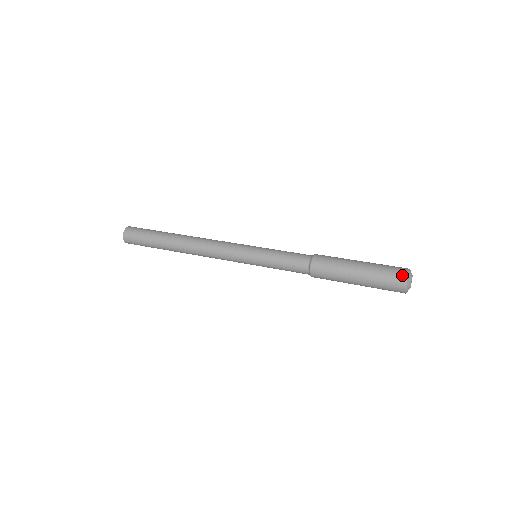
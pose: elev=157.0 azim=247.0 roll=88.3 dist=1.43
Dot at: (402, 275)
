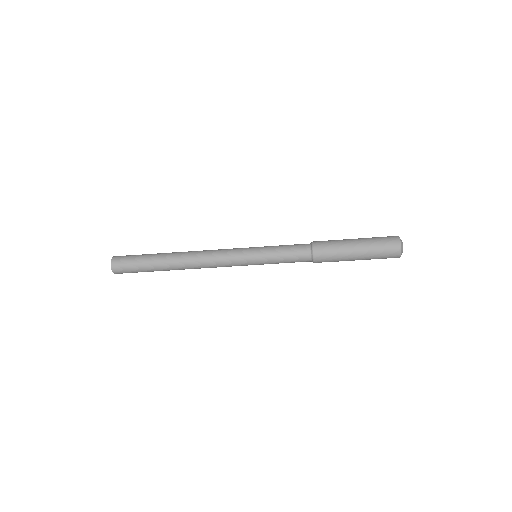
Dot at: (395, 239)
